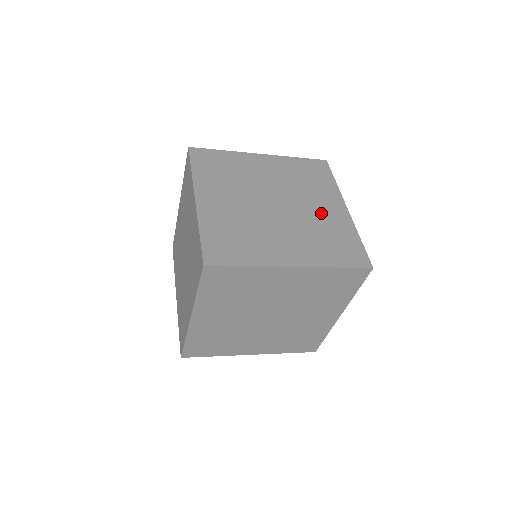
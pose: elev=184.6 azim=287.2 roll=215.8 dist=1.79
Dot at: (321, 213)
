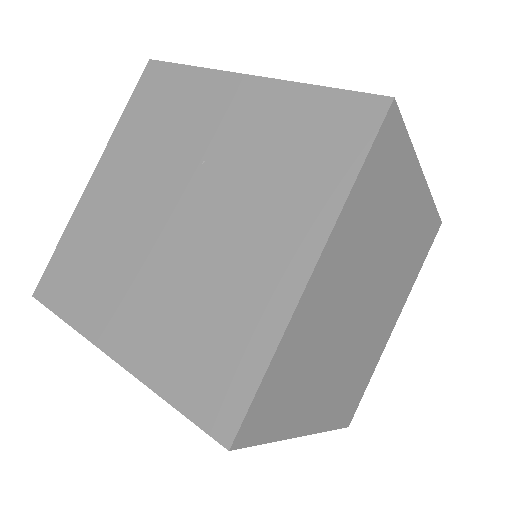
Dot at: (242, 264)
